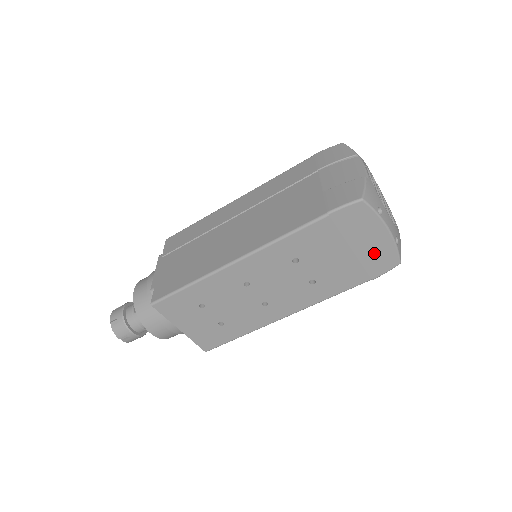
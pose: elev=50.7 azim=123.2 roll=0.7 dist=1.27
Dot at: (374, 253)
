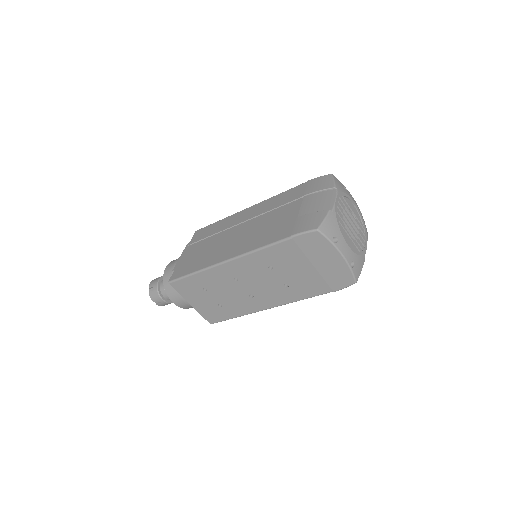
Dot at: (333, 271)
